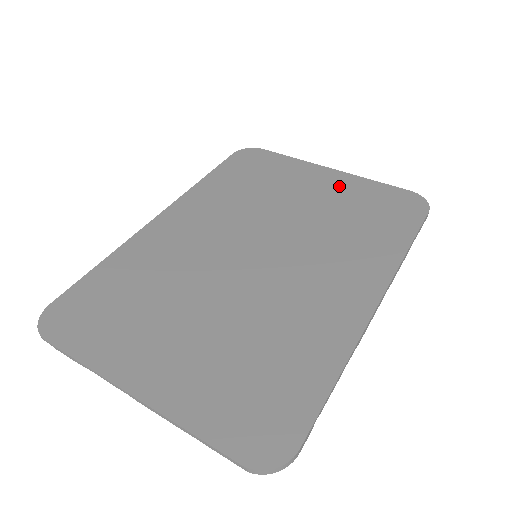
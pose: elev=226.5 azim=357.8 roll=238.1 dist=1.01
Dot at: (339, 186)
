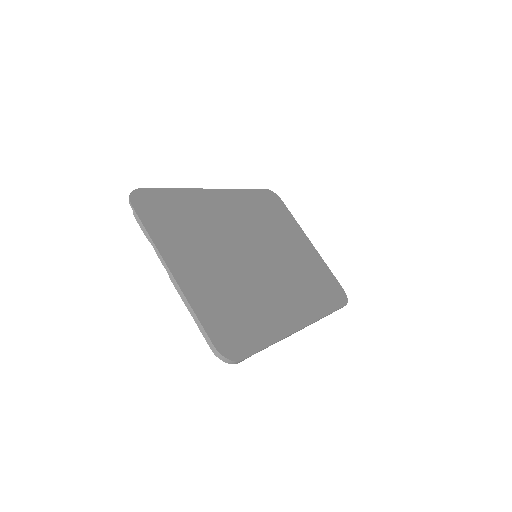
Dot at: (311, 256)
